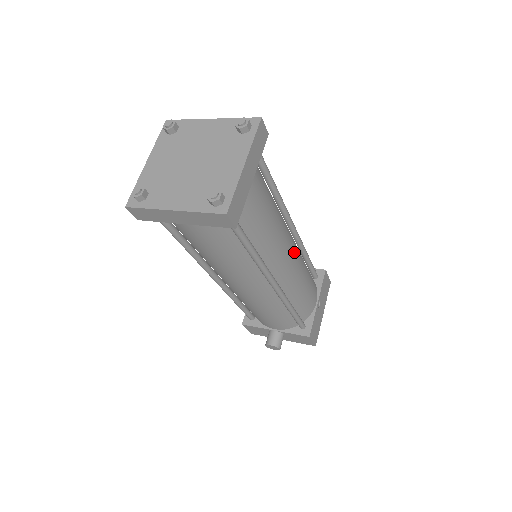
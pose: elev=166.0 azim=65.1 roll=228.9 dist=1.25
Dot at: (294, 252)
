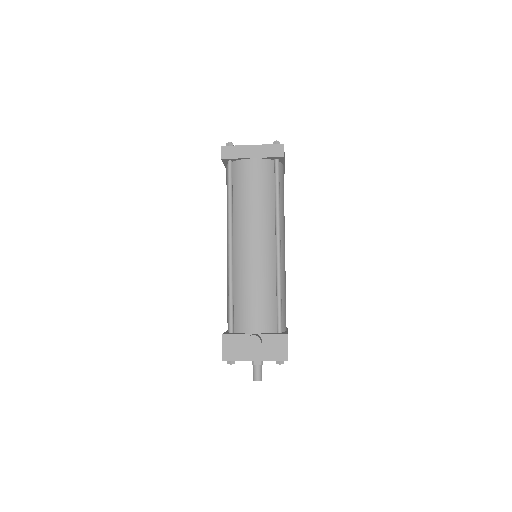
Dot at: occluded
